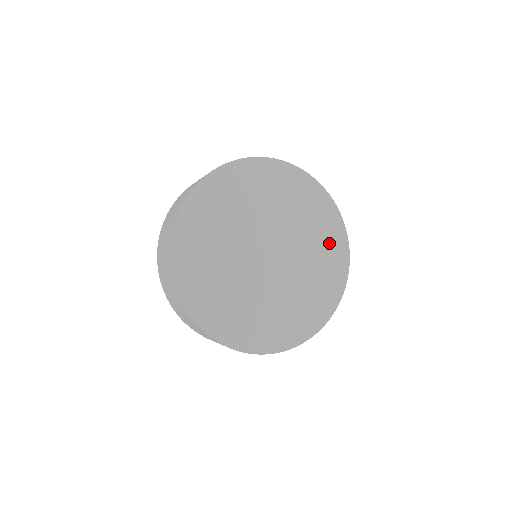
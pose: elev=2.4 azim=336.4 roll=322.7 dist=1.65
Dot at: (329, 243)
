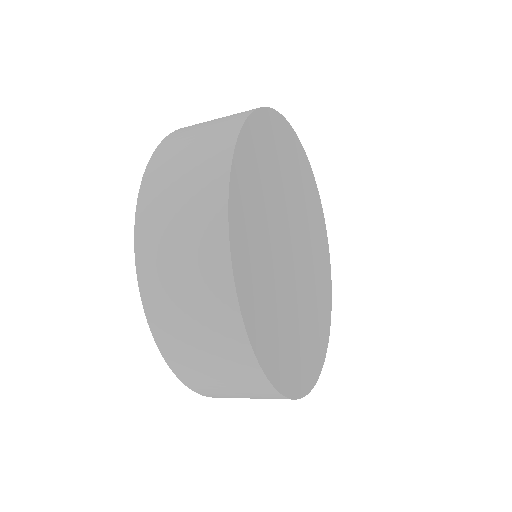
Dot at: (312, 201)
